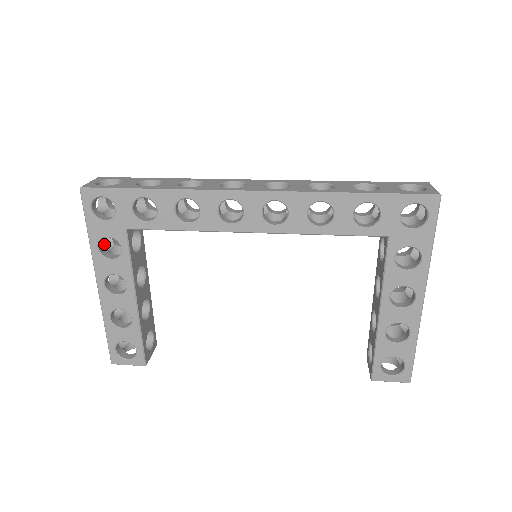
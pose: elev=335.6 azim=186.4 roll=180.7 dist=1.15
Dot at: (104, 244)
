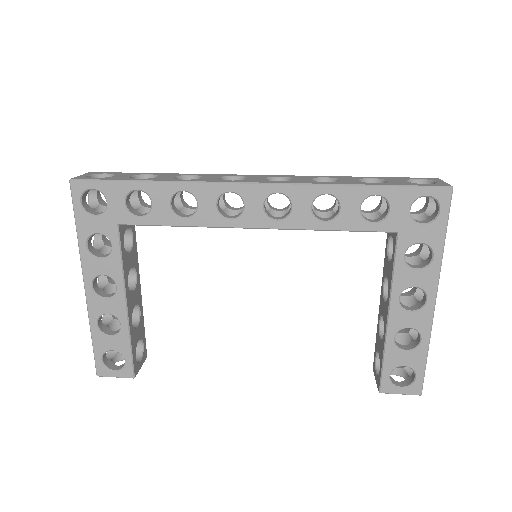
Dot at: (93, 244)
